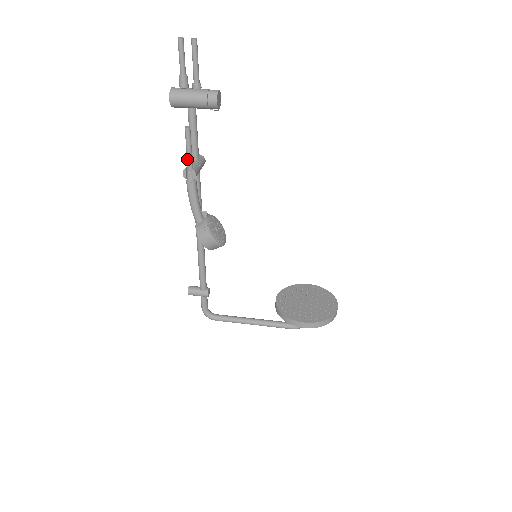
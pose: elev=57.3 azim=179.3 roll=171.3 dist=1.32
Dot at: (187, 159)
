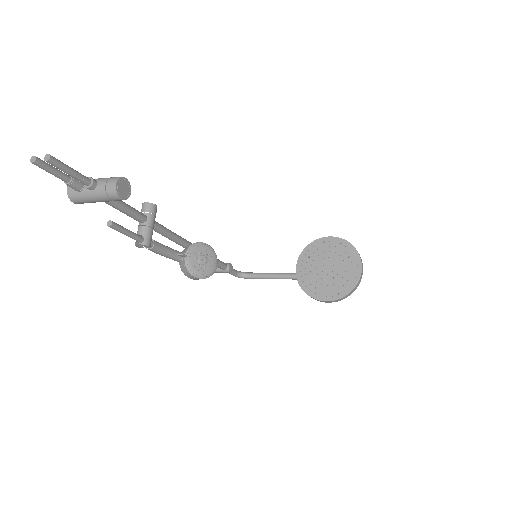
Dot at: occluded
